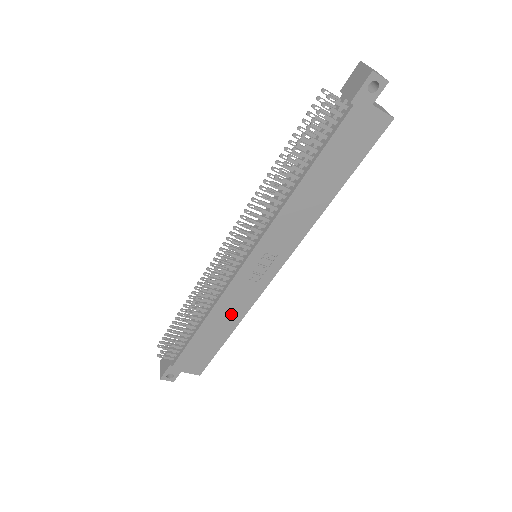
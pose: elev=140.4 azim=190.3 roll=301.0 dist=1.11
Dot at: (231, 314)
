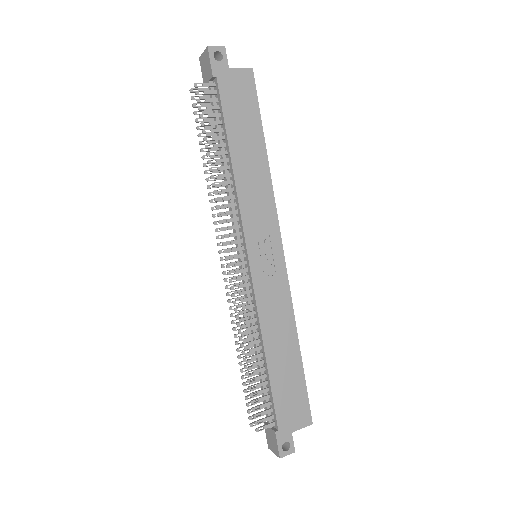
Dot at: (282, 326)
